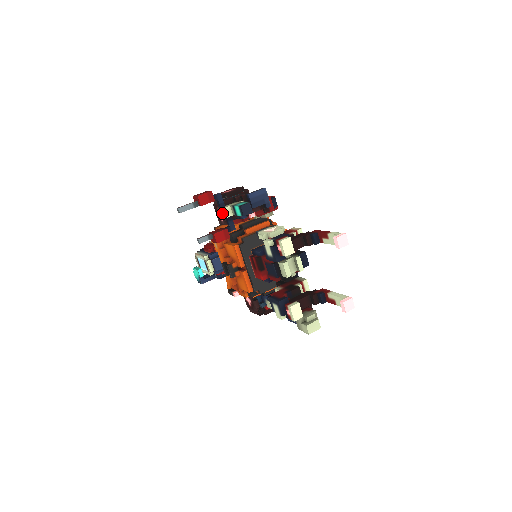
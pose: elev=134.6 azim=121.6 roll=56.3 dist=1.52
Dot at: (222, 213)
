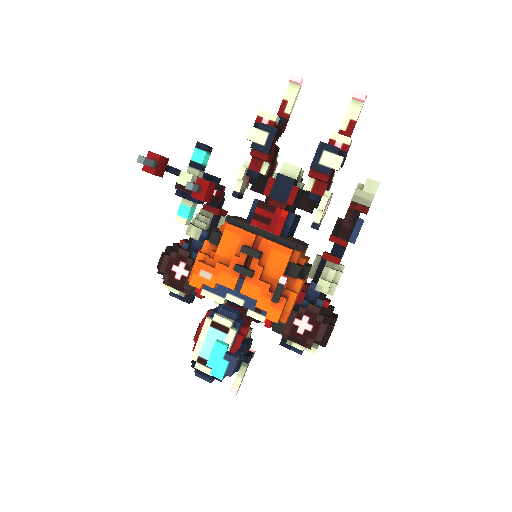
Dot at: (186, 173)
